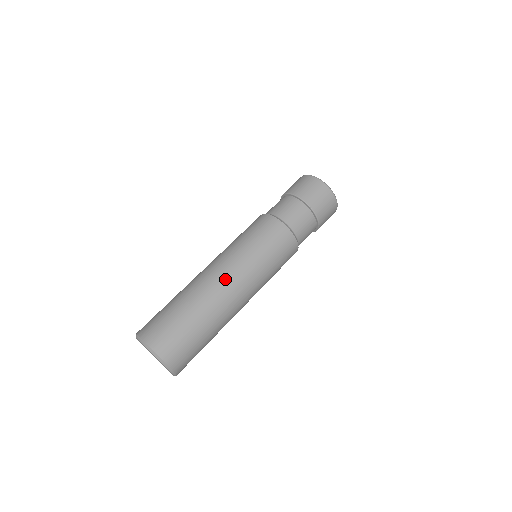
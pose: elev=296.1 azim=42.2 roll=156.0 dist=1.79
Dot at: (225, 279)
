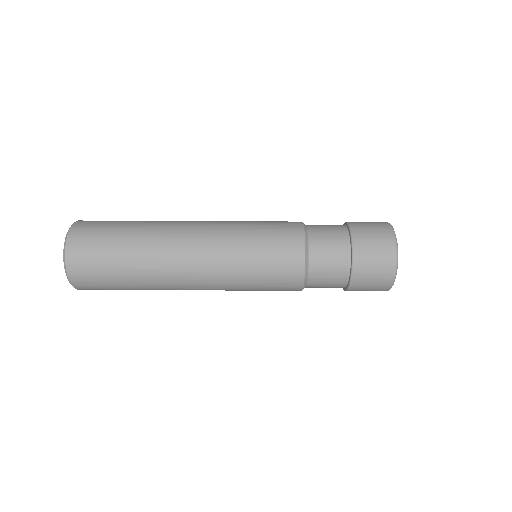
Dot at: (191, 253)
